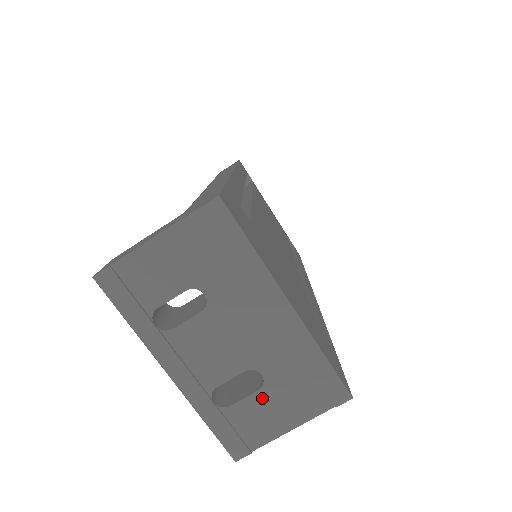
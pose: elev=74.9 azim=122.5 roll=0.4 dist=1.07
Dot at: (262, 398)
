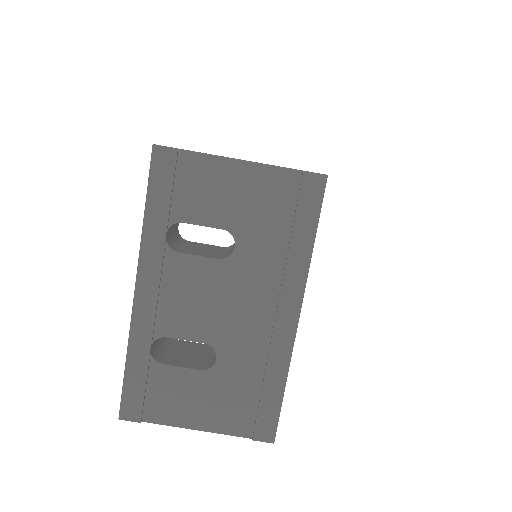
Dot at: (197, 380)
